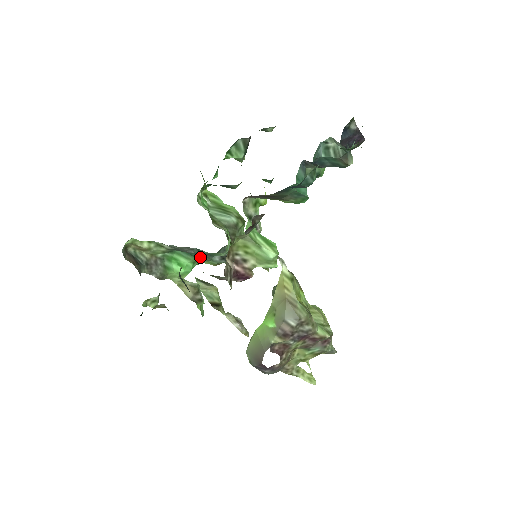
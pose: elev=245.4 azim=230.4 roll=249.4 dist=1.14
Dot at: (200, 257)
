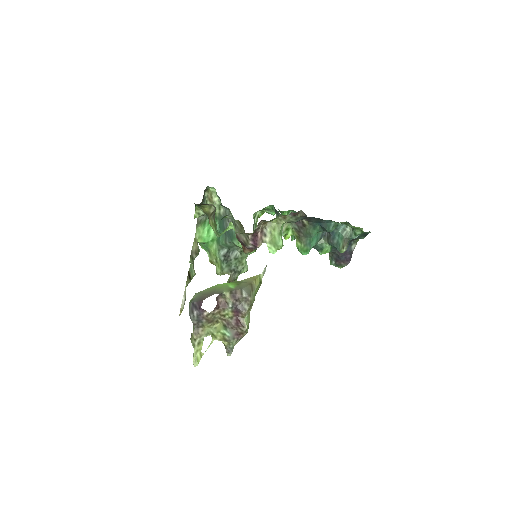
Dot at: (221, 239)
